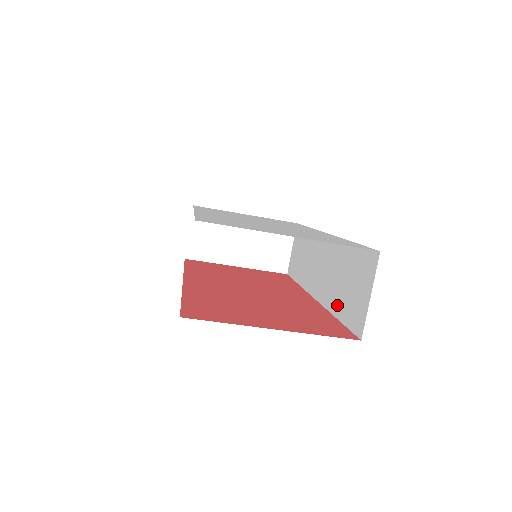
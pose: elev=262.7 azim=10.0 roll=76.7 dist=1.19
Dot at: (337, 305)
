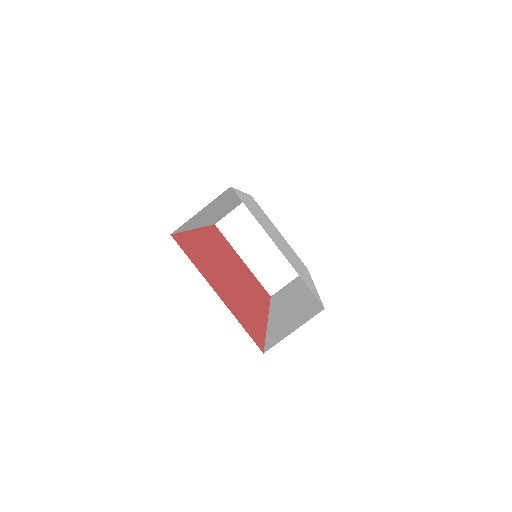
Dot at: (274, 328)
